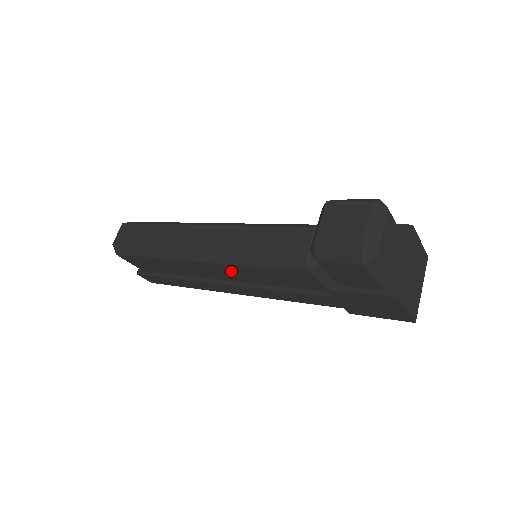
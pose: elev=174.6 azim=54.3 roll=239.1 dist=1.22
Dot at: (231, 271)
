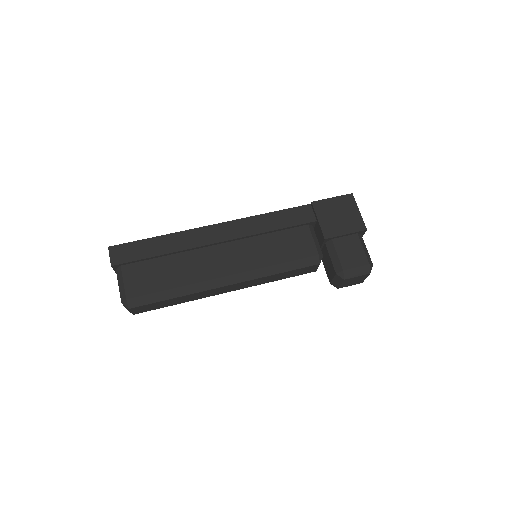
Dot at: occluded
